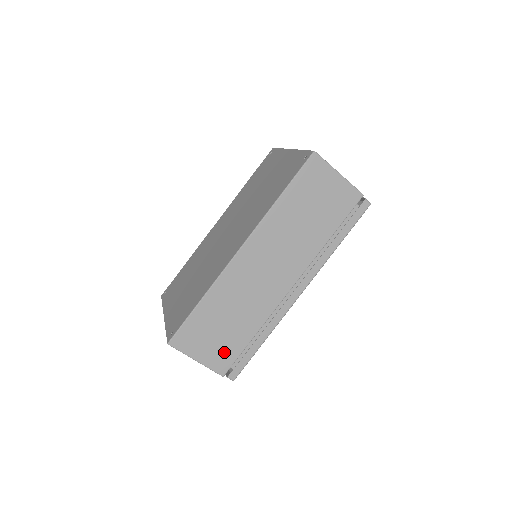
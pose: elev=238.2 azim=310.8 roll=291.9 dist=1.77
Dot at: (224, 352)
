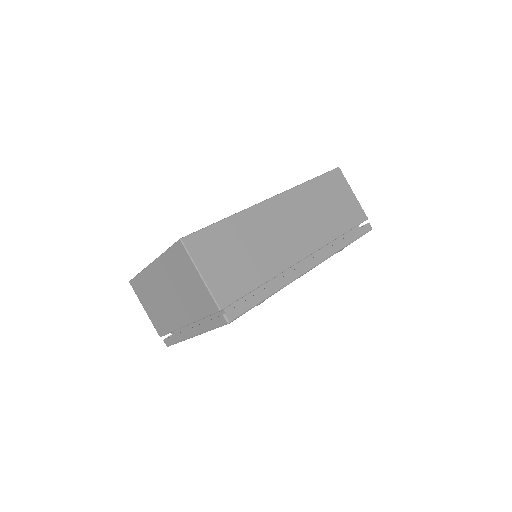
Dot at: (230, 282)
